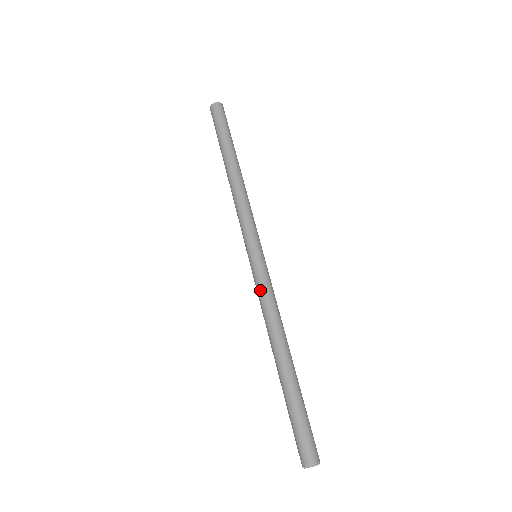
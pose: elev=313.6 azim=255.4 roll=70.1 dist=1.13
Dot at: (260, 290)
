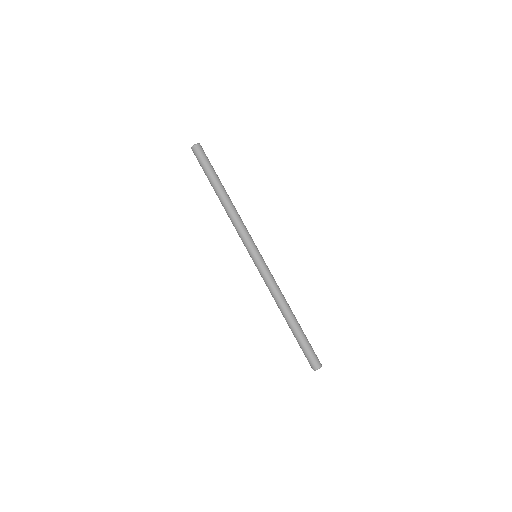
Dot at: (265, 279)
